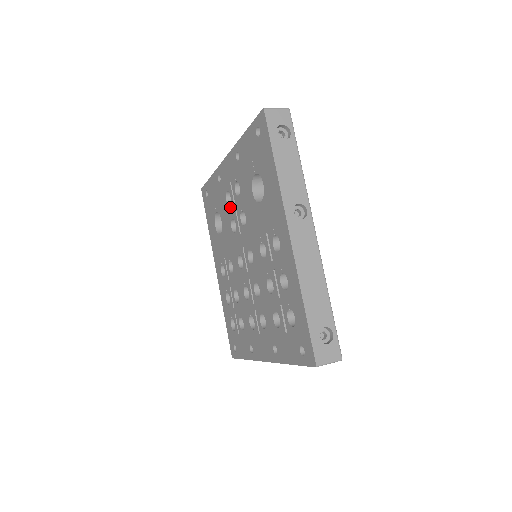
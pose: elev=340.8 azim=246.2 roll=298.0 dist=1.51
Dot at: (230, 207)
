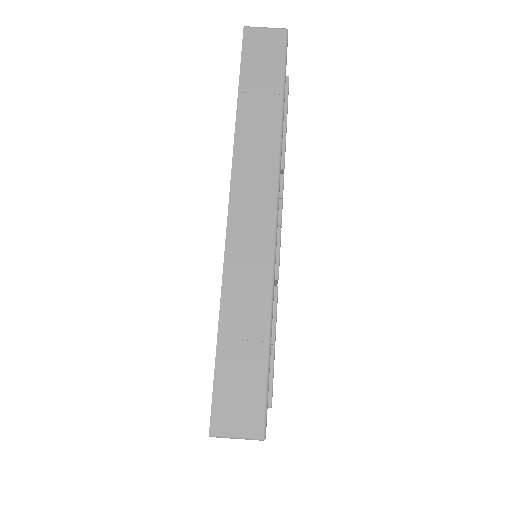
Dot at: occluded
